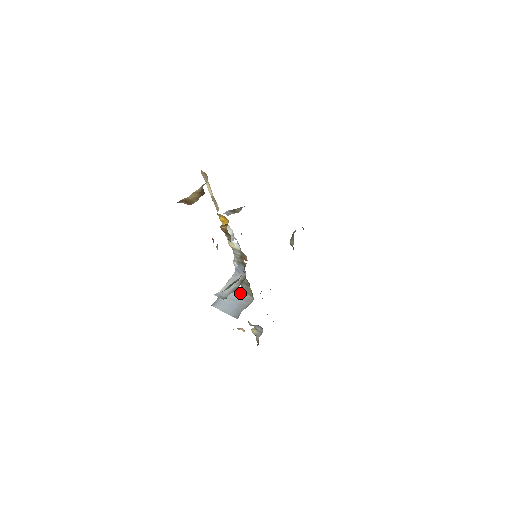
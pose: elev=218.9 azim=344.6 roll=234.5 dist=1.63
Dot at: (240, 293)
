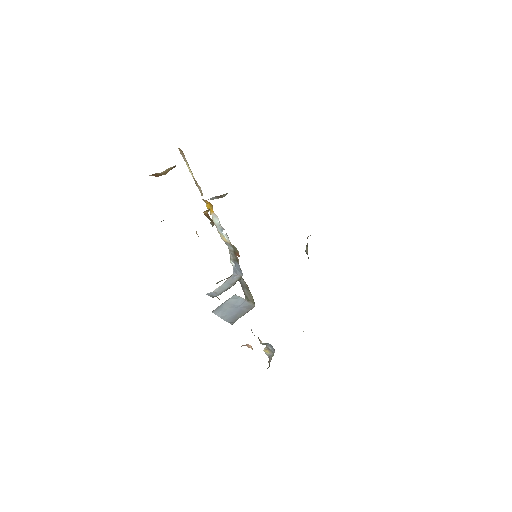
Dot at: (243, 300)
